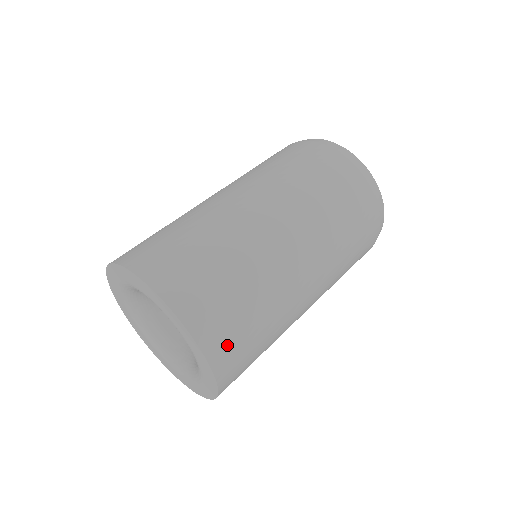
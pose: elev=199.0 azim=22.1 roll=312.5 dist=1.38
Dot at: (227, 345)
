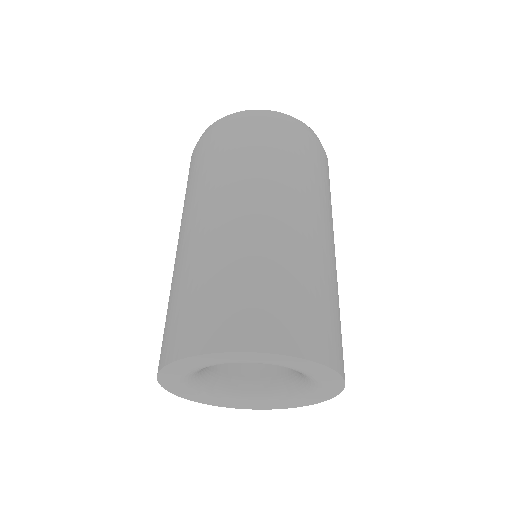
Dot at: occluded
